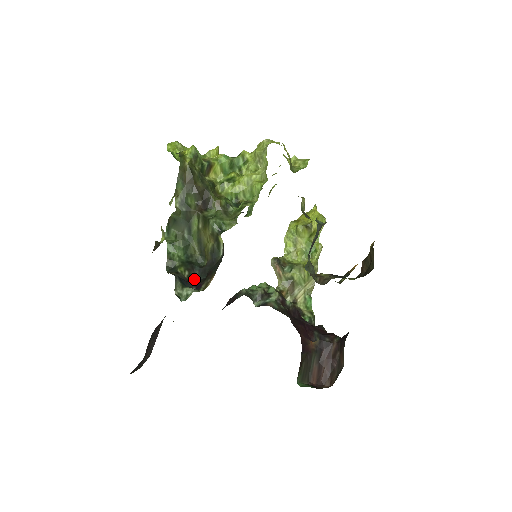
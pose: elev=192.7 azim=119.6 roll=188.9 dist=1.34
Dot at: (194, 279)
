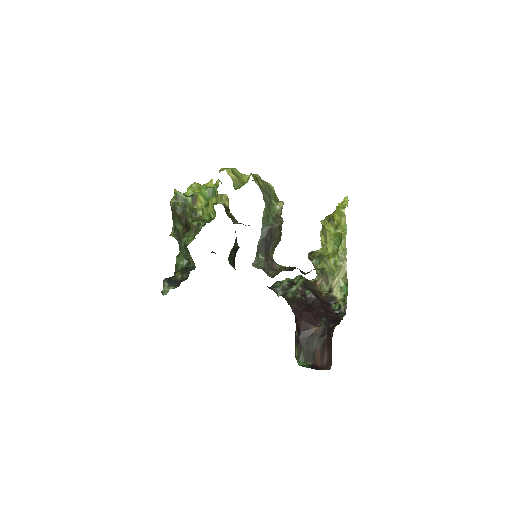
Dot at: (183, 280)
